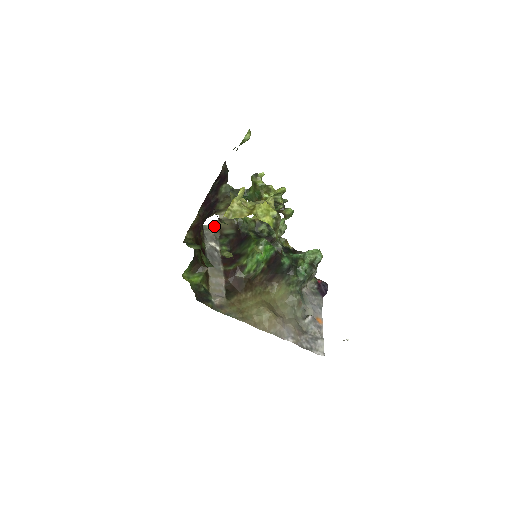
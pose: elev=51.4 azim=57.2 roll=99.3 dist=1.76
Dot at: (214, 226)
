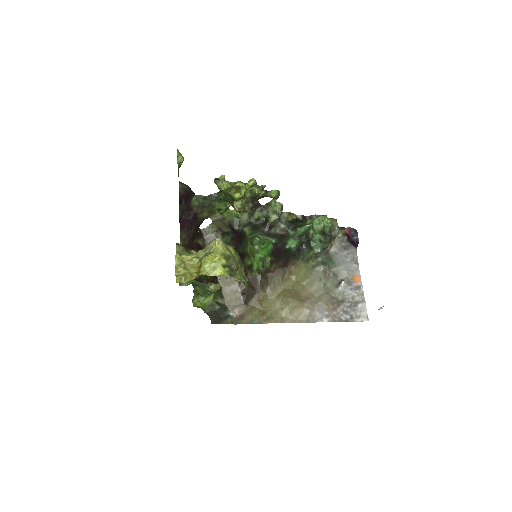
Dot at: (212, 227)
